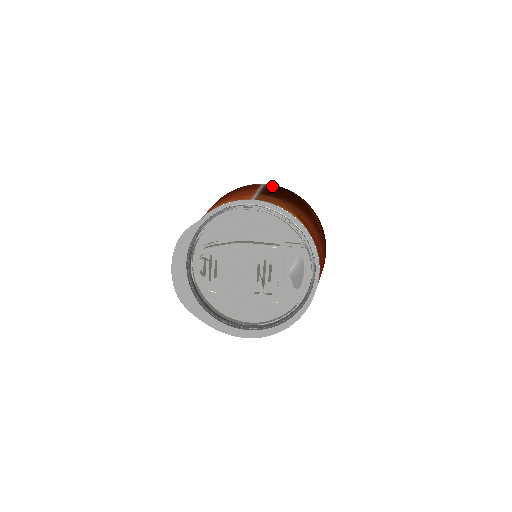
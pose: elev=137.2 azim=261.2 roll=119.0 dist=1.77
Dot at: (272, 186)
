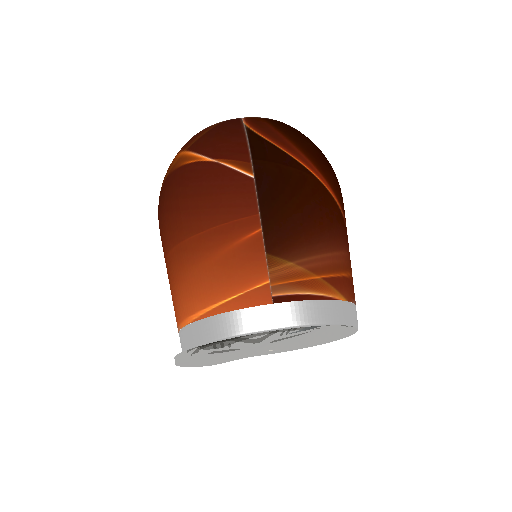
Dot at: (271, 182)
